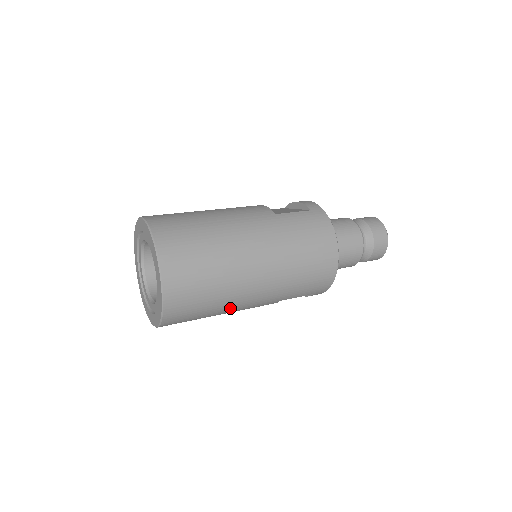
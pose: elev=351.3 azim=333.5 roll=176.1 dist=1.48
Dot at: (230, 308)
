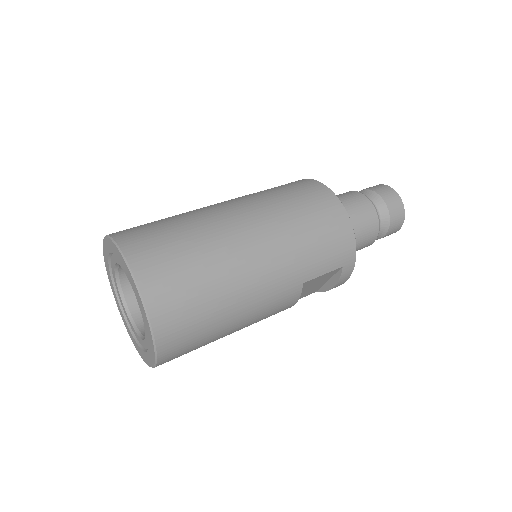
Dot at: (240, 300)
